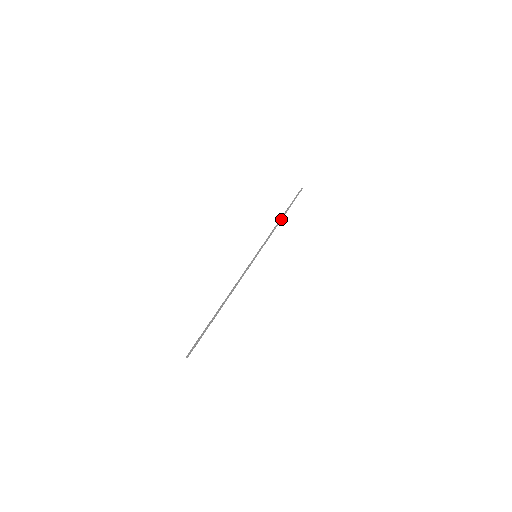
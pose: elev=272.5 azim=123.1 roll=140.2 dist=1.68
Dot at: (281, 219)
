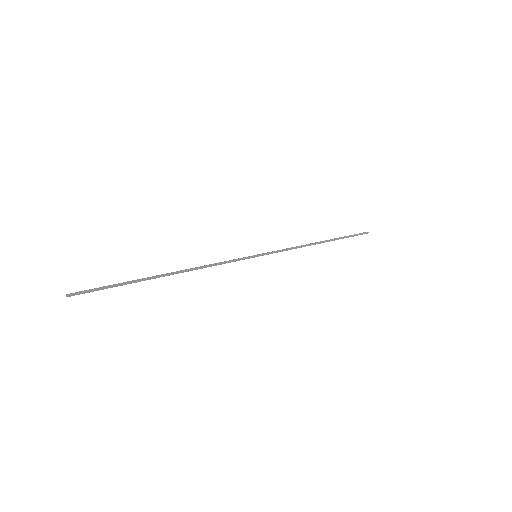
Dot at: (318, 243)
